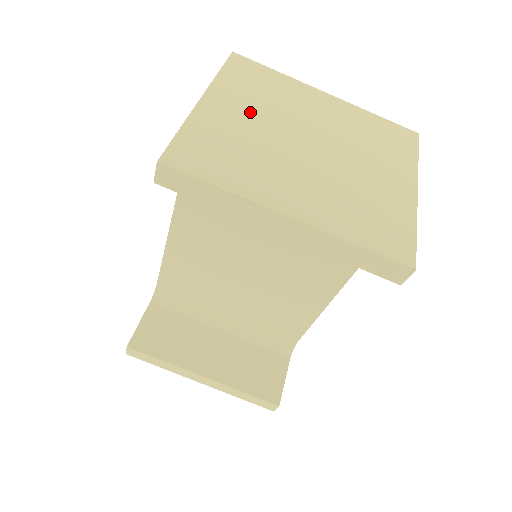
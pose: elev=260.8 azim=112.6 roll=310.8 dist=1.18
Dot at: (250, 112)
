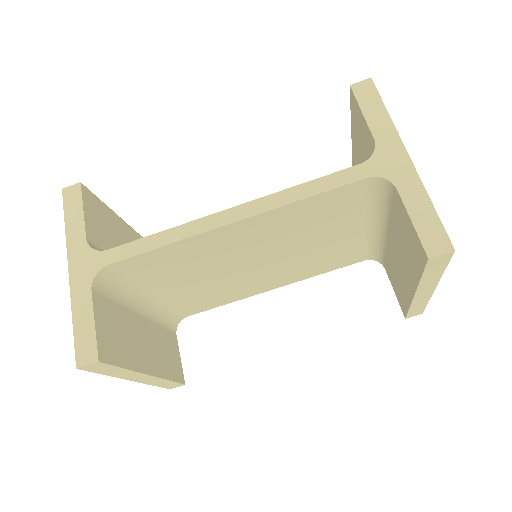
Dot at: occluded
